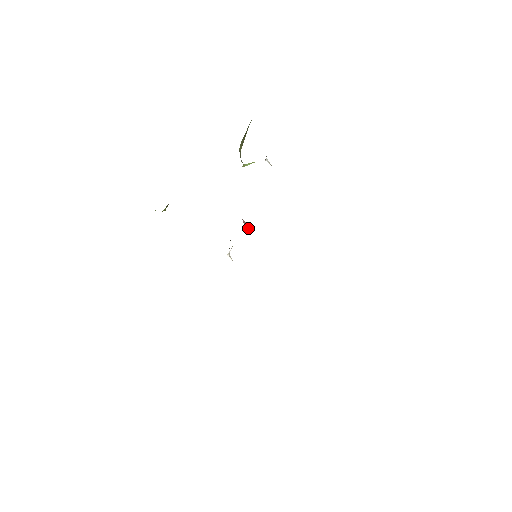
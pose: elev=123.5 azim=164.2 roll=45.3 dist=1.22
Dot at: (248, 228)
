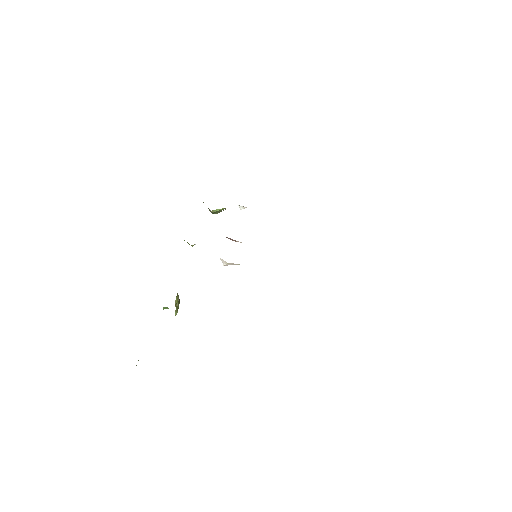
Dot at: occluded
